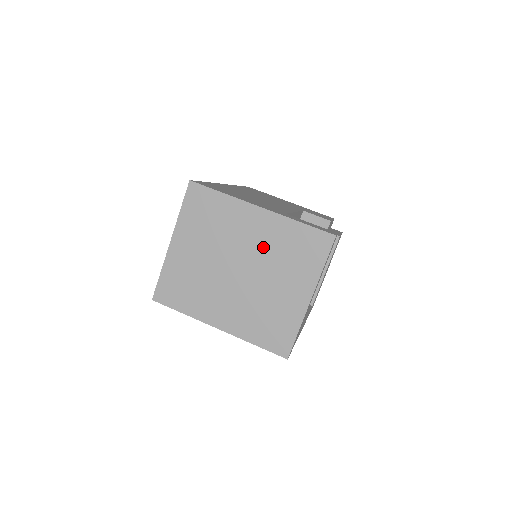
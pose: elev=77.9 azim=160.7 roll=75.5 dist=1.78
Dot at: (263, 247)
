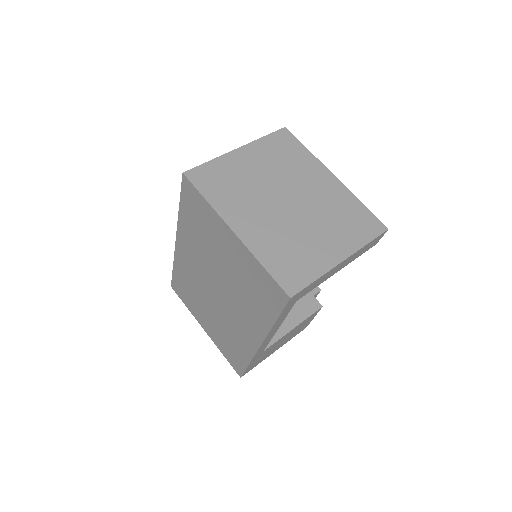
Dot at: (321, 200)
